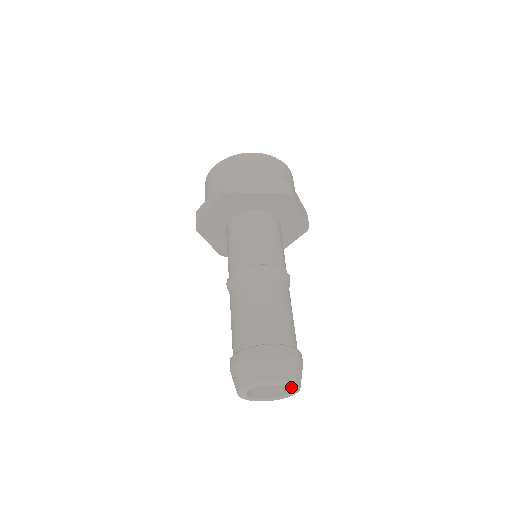
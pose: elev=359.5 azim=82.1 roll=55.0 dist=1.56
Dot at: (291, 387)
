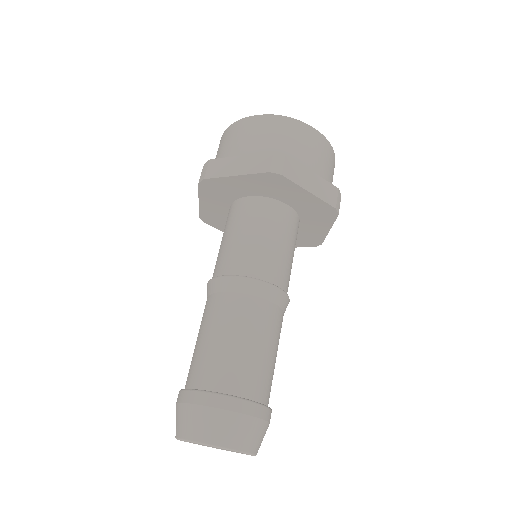
Dot at: occluded
